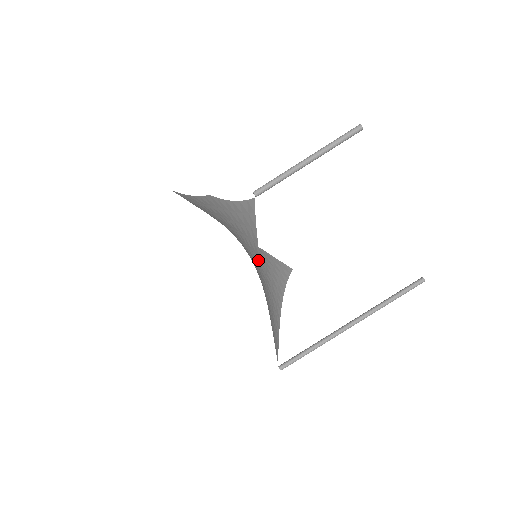
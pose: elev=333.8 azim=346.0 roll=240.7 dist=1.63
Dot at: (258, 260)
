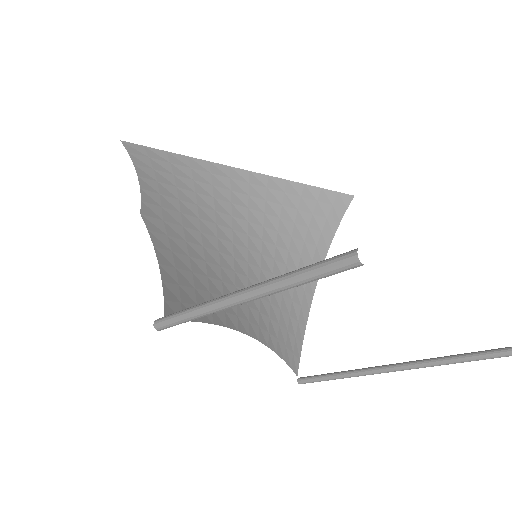
Dot at: (230, 321)
